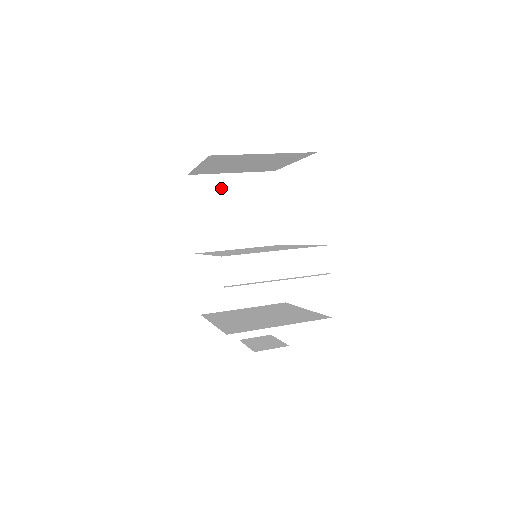
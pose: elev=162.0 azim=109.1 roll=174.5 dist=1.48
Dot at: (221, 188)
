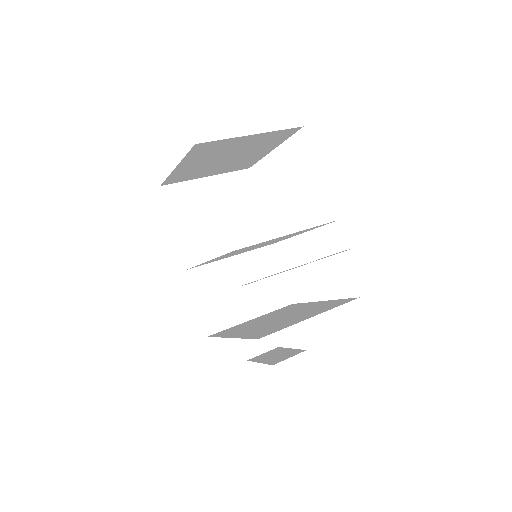
Dot at: (199, 194)
